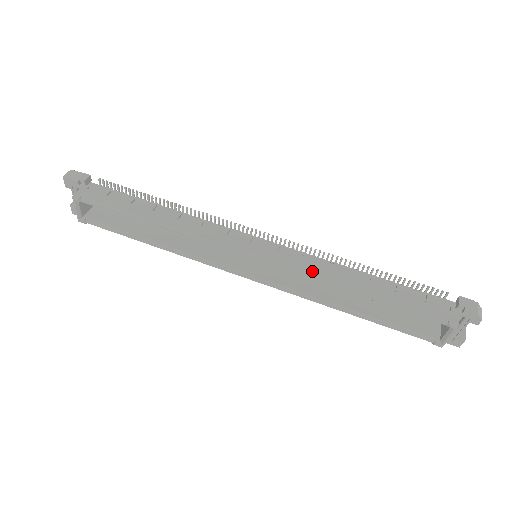
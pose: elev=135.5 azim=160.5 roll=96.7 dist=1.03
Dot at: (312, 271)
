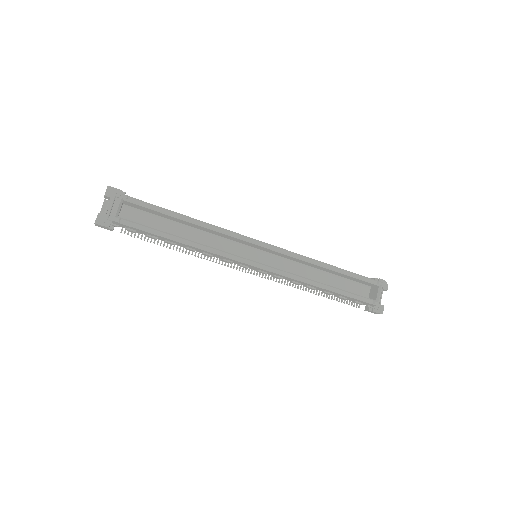
Dot at: (300, 255)
